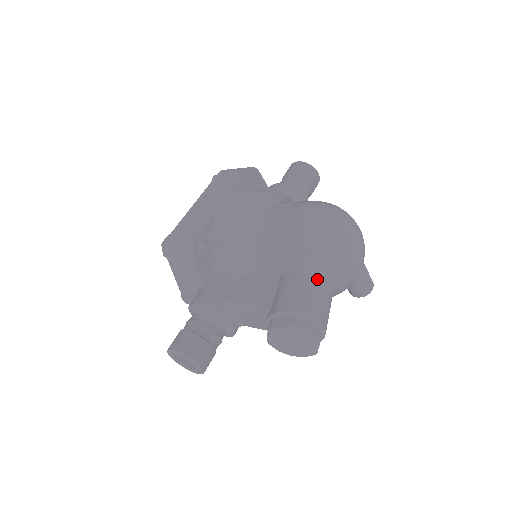
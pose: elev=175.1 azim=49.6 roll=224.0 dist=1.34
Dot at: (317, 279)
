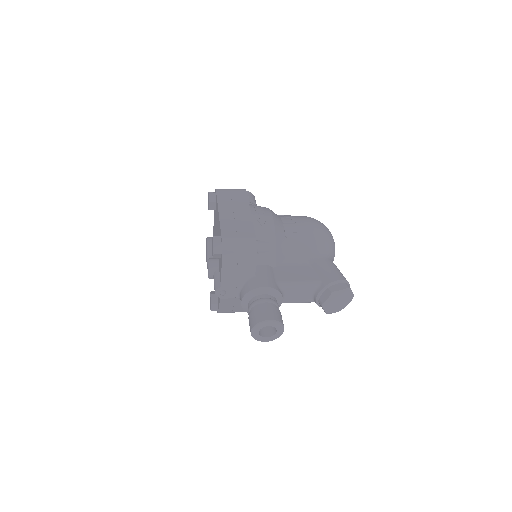
Dot at: occluded
